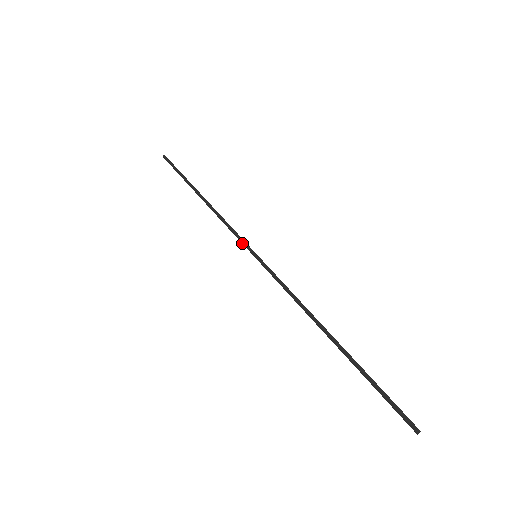
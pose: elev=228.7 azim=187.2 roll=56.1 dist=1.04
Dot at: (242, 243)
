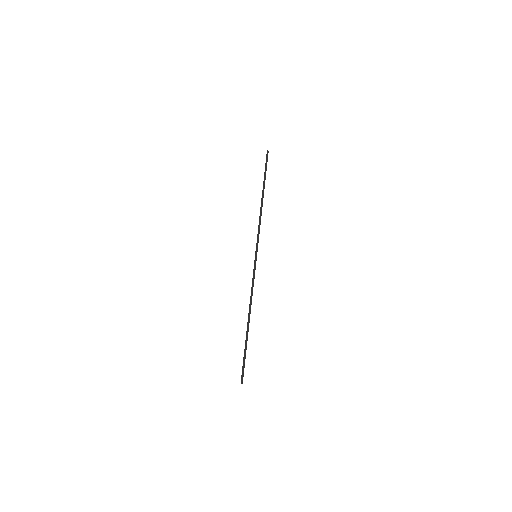
Dot at: (256, 244)
